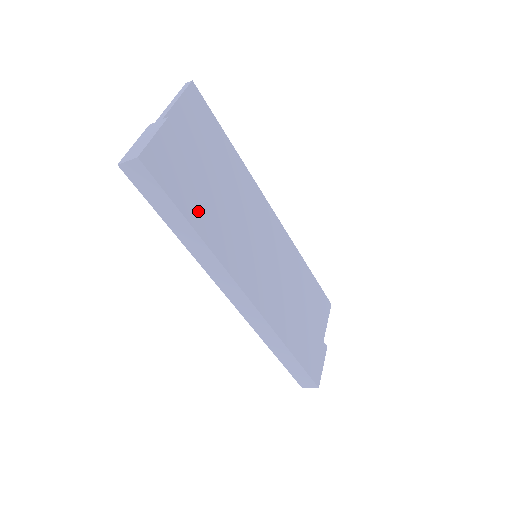
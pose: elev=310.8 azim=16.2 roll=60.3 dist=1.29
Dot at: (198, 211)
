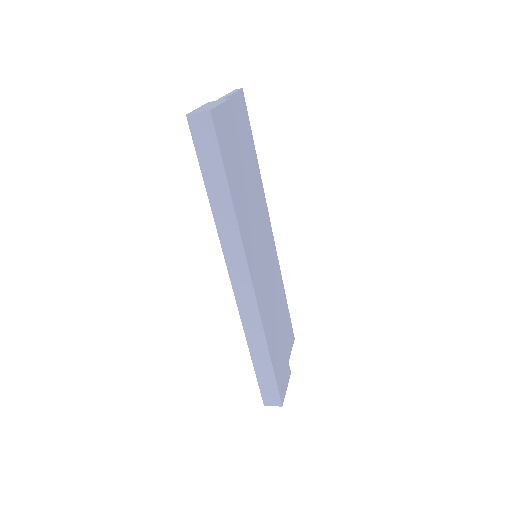
Dot at: (235, 183)
